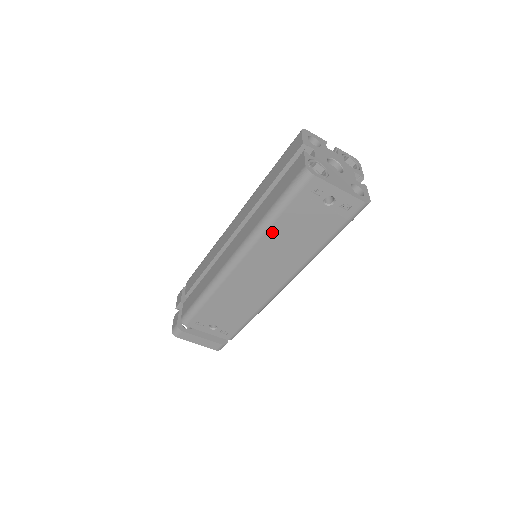
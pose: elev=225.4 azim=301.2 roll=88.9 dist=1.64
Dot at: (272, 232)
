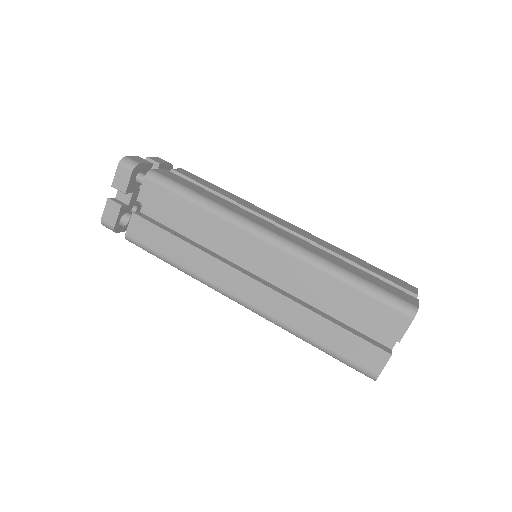
Dot at: occluded
